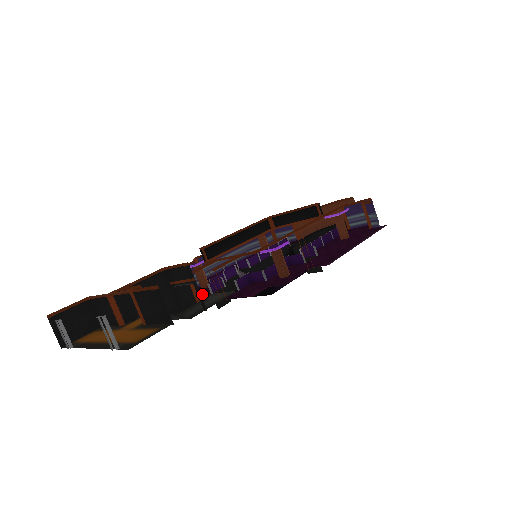
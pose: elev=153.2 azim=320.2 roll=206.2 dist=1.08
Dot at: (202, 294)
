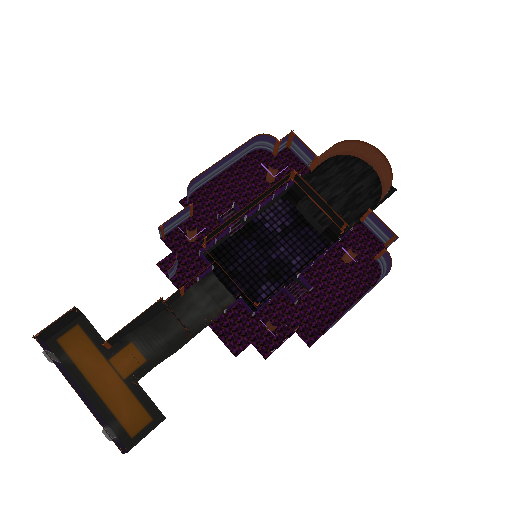
Dot at: (187, 268)
